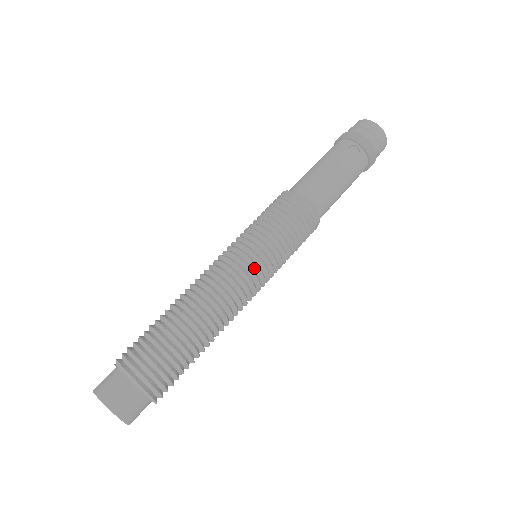
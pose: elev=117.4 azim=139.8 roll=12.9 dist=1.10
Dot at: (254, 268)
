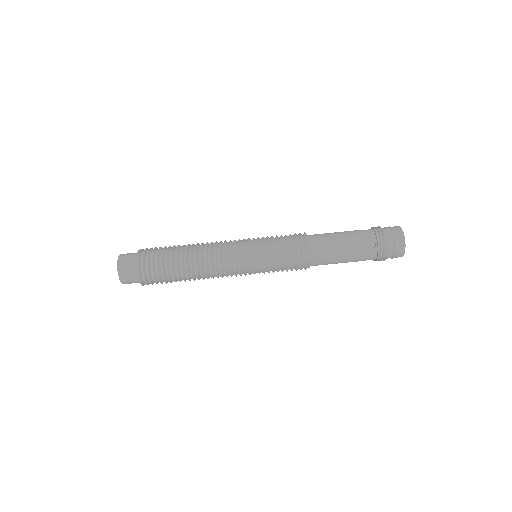
Dot at: (243, 264)
